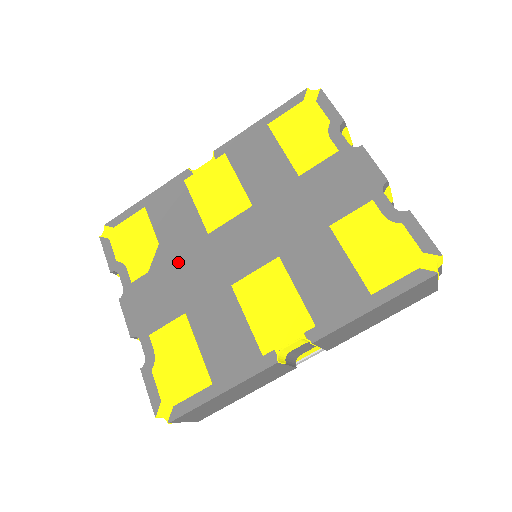
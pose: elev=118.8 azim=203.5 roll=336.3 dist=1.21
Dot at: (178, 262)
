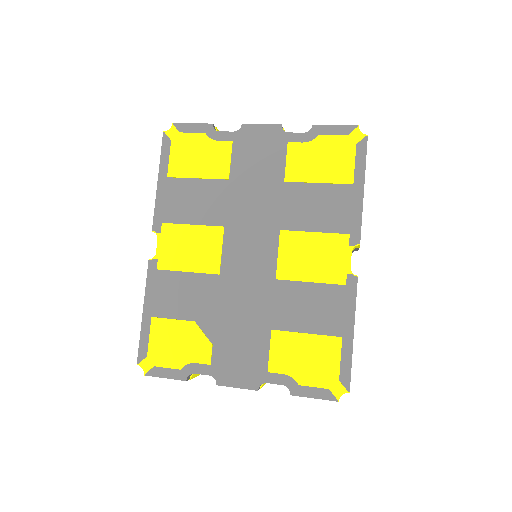
Dot at: (224, 313)
